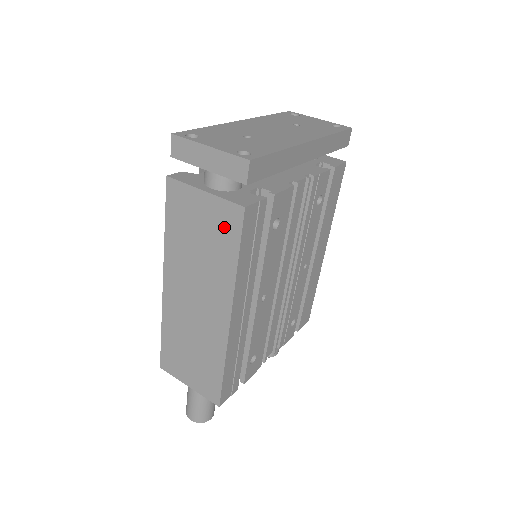
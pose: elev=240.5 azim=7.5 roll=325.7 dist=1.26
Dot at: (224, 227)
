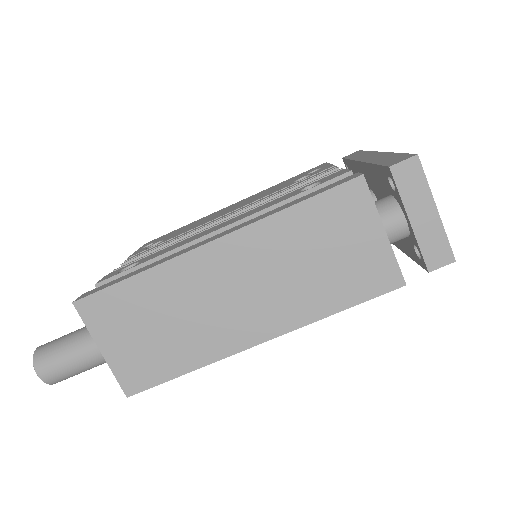
Dot at: (365, 276)
